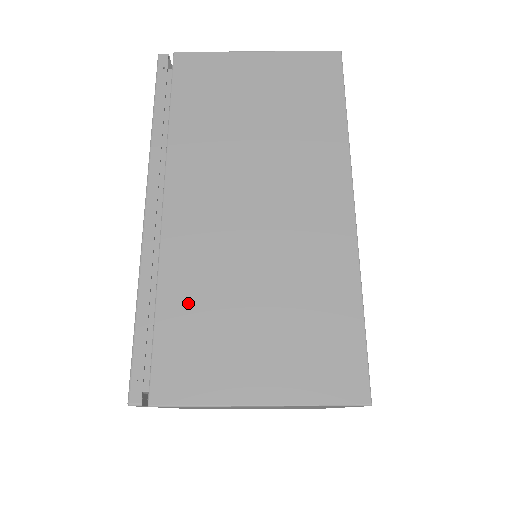
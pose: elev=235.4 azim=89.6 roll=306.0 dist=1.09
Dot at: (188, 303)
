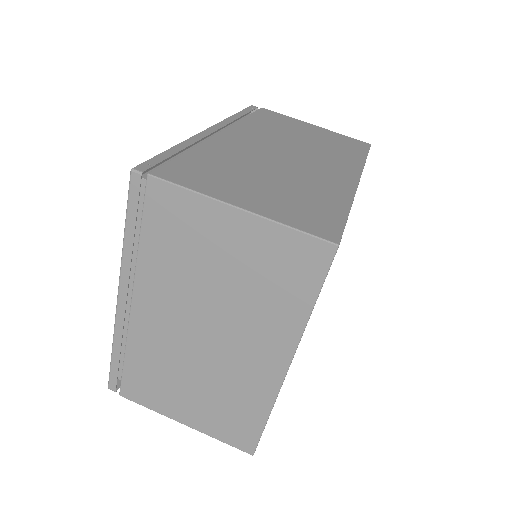
Dot at: (212, 159)
